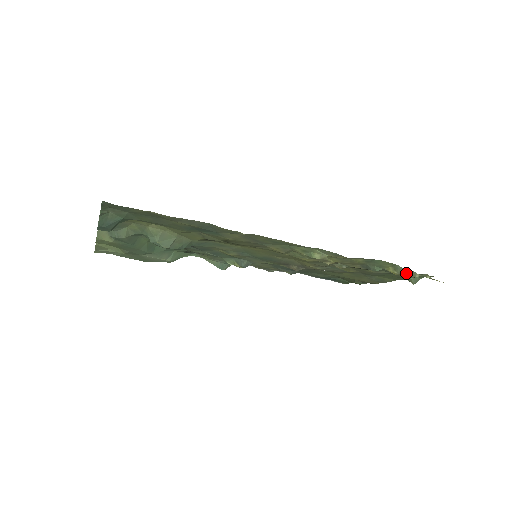
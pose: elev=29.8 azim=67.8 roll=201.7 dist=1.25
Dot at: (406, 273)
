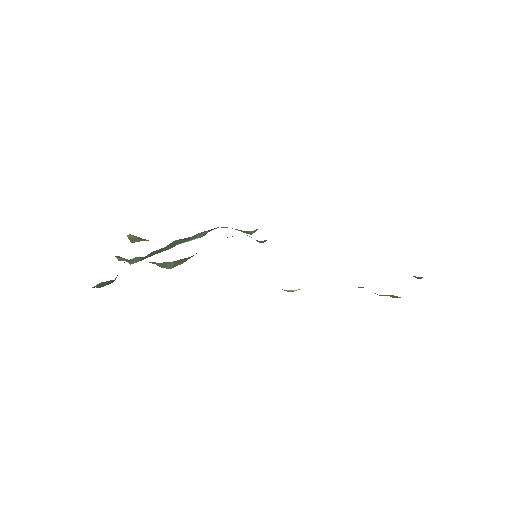
Dot at: (388, 295)
